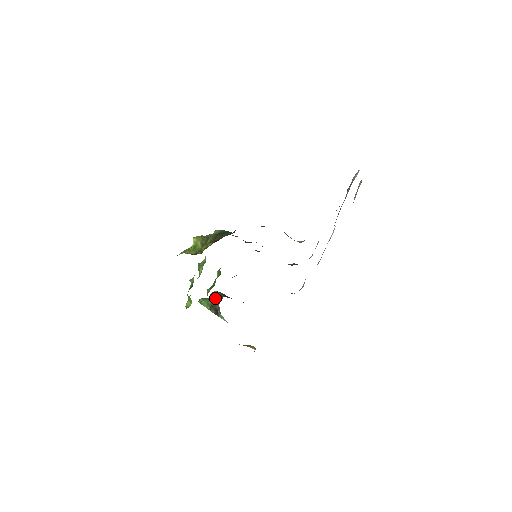
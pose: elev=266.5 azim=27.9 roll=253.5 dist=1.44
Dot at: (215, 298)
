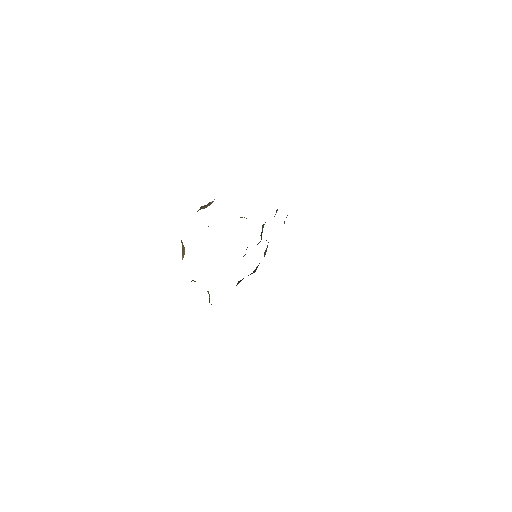
Dot at: occluded
